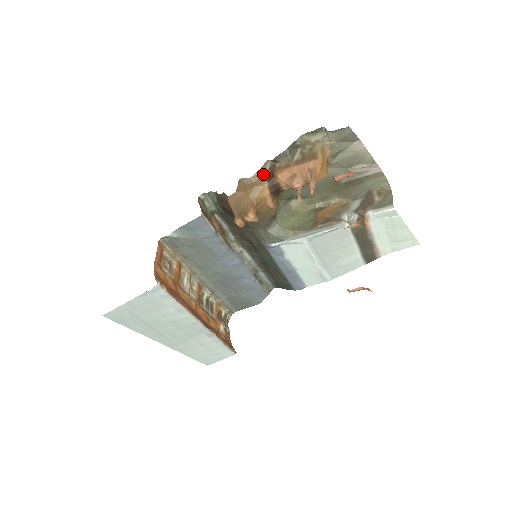
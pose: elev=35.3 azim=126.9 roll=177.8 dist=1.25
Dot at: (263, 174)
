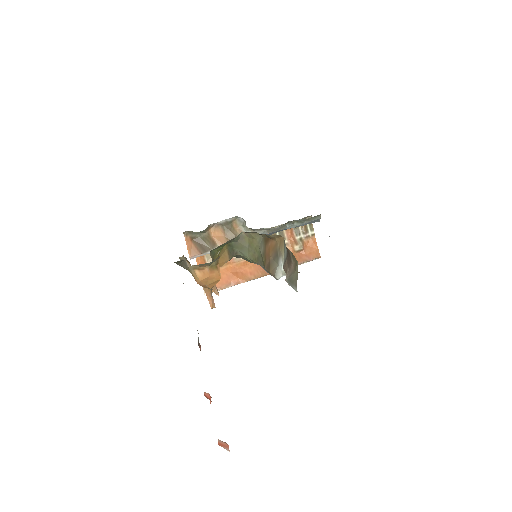
Dot at: (187, 261)
